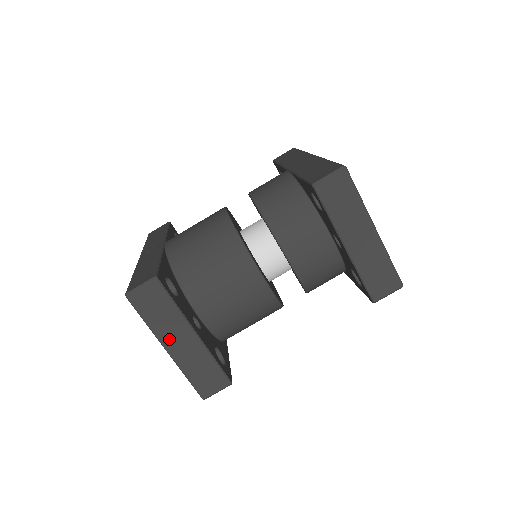
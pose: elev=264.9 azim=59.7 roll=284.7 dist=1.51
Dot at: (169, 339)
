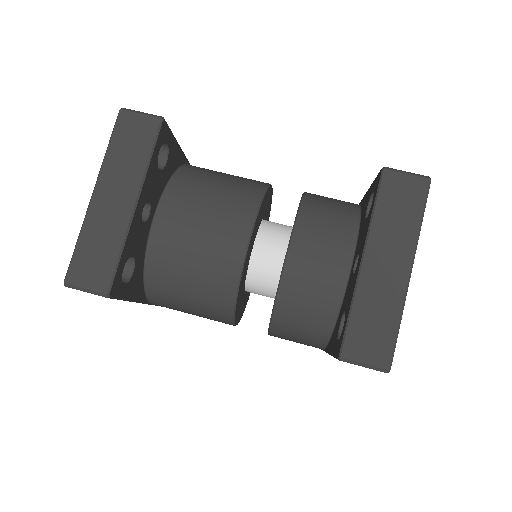
Dot at: (108, 184)
